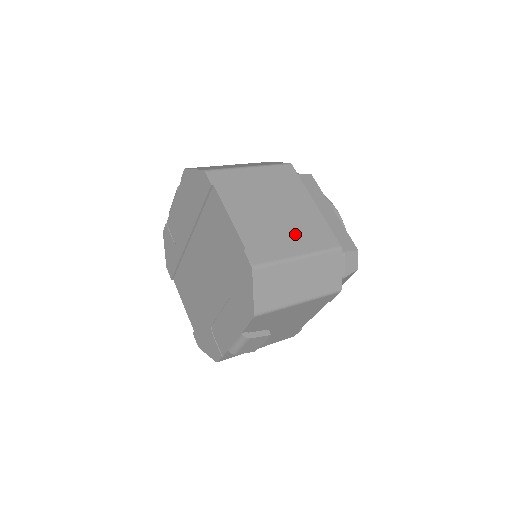
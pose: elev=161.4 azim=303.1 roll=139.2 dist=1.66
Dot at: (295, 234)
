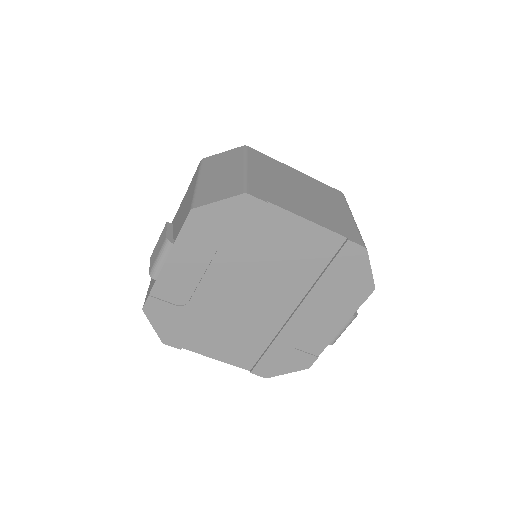
Dot at: (330, 203)
